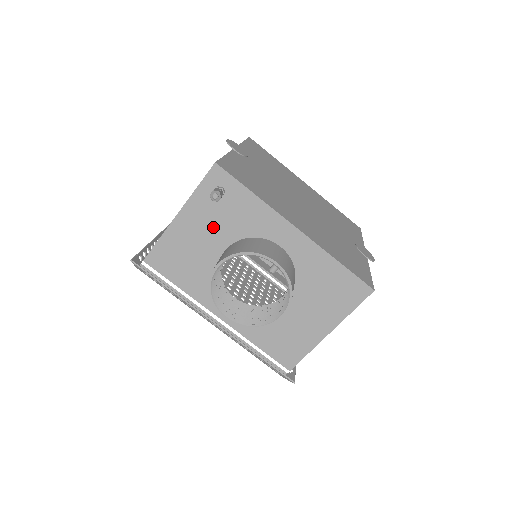
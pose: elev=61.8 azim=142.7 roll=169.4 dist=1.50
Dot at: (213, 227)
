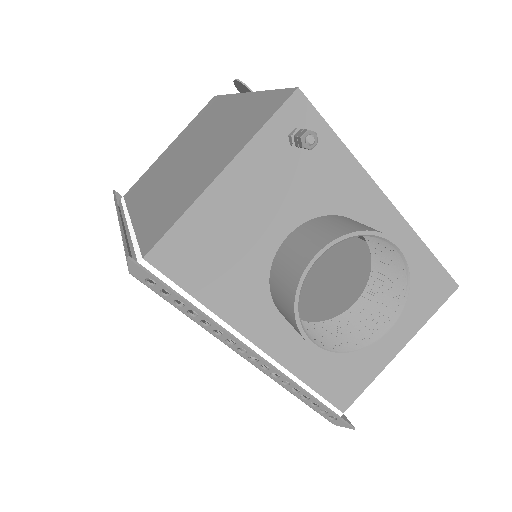
Dot at: (276, 197)
